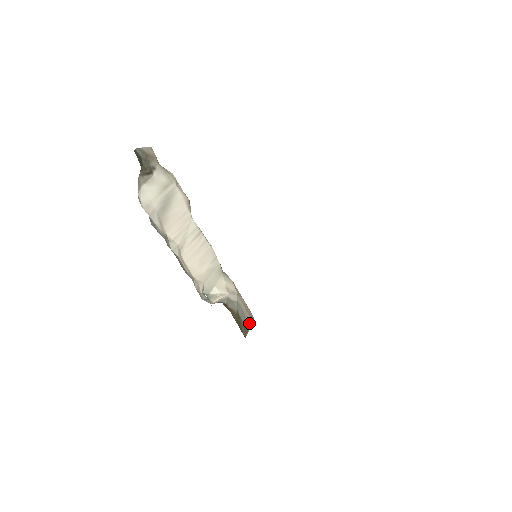
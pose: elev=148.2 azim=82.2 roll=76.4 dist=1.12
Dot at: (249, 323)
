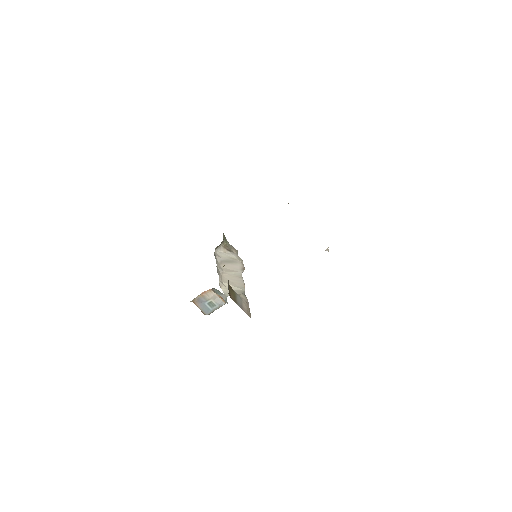
Dot at: (242, 308)
